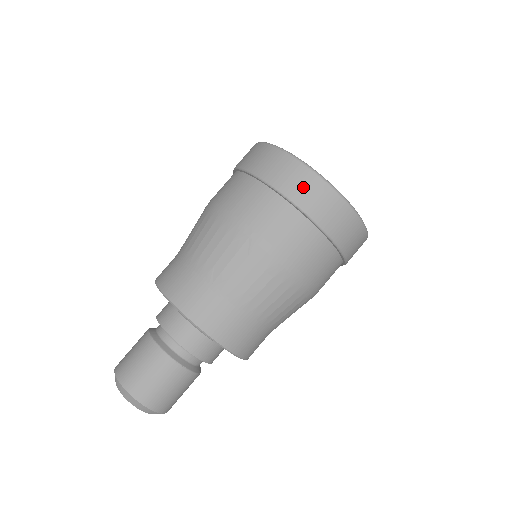
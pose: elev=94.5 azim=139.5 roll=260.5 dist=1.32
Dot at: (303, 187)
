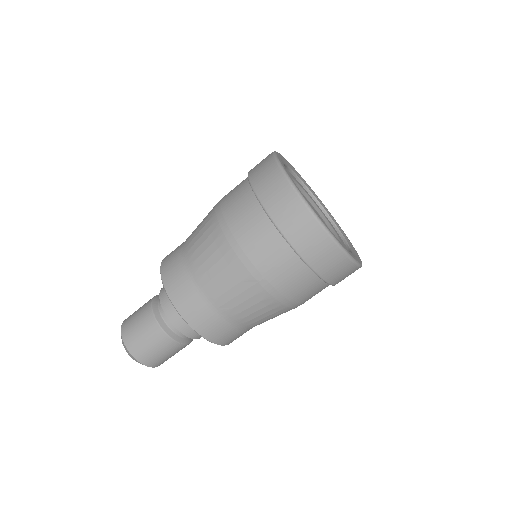
Dot at: (318, 250)
